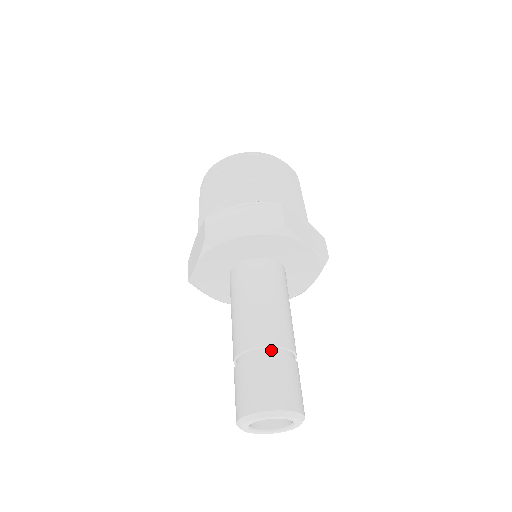
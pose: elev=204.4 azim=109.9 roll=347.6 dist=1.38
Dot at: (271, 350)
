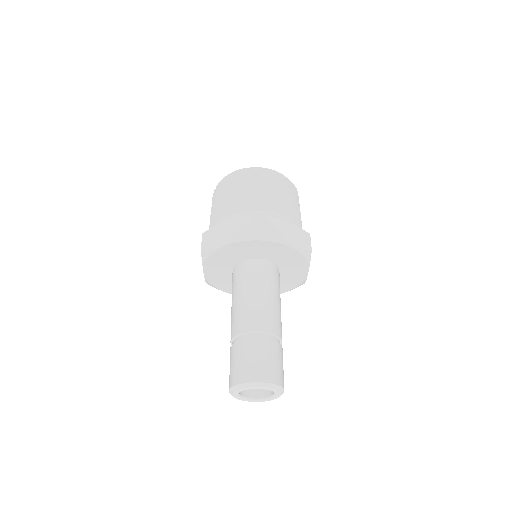
Dot at: (252, 335)
